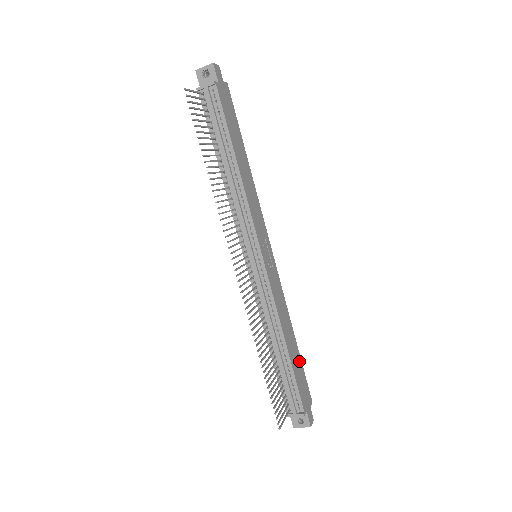
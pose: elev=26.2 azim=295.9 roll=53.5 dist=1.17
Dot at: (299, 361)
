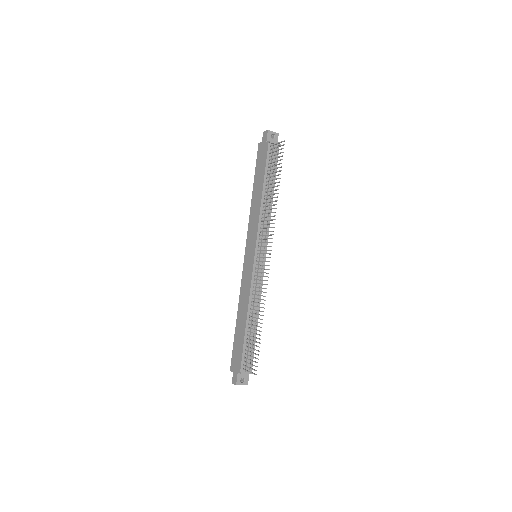
Dot at: occluded
